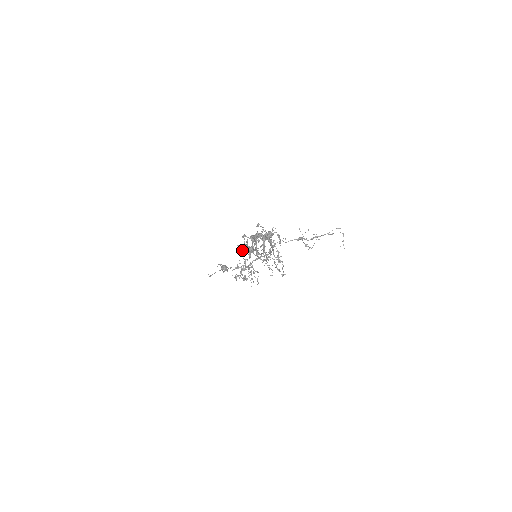
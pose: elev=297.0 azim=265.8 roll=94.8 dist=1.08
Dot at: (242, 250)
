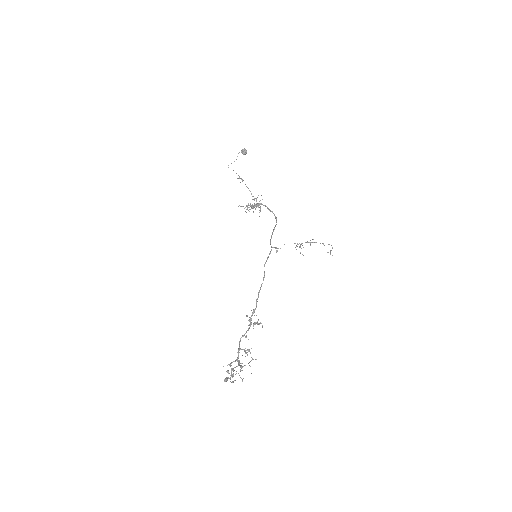
Dot at: (225, 380)
